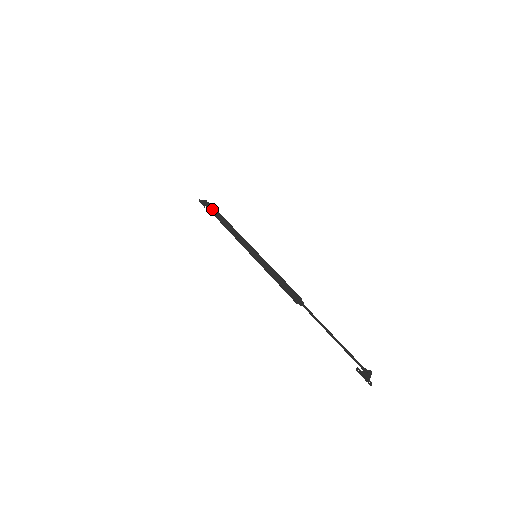
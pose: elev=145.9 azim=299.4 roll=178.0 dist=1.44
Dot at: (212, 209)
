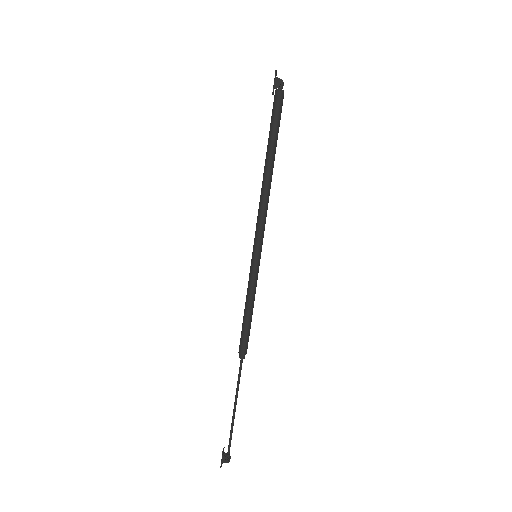
Dot at: (273, 116)
